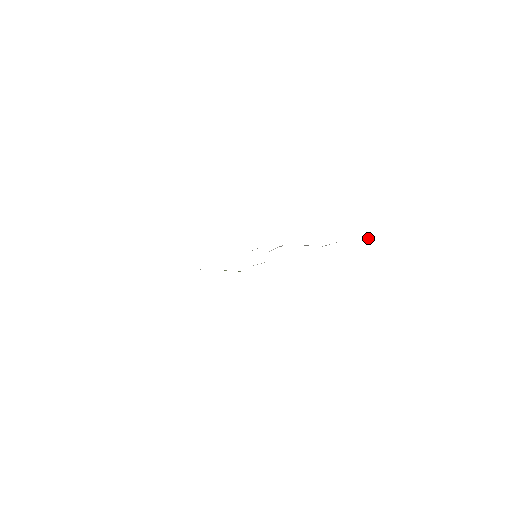
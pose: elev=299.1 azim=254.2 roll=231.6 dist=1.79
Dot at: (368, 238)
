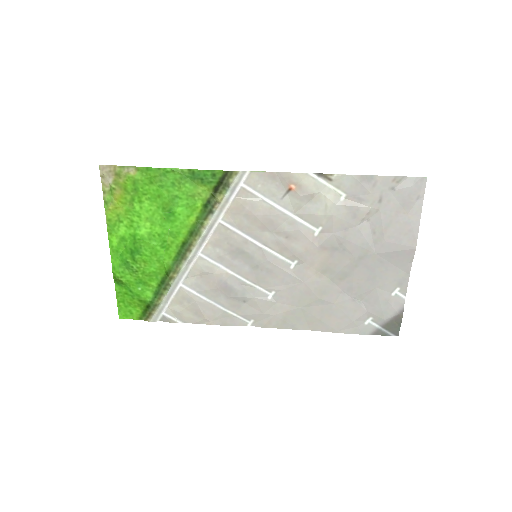
Dot at: (407, 186)
